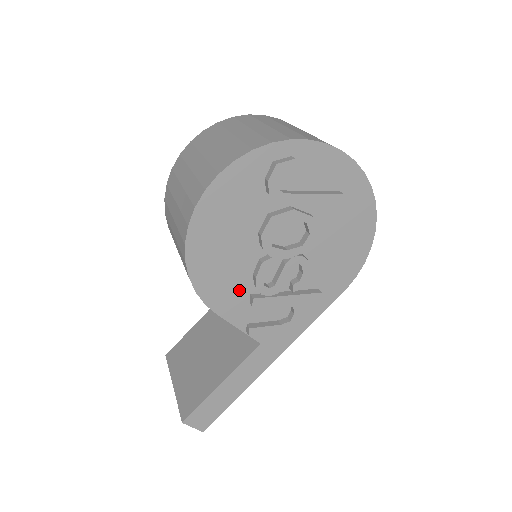
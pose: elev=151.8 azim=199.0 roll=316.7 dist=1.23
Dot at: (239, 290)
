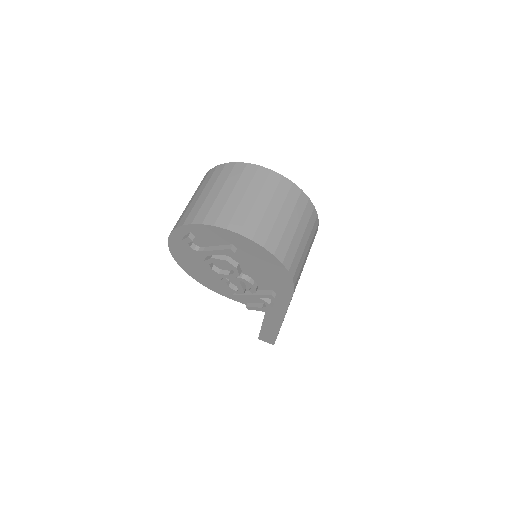
Dot at: occluded
